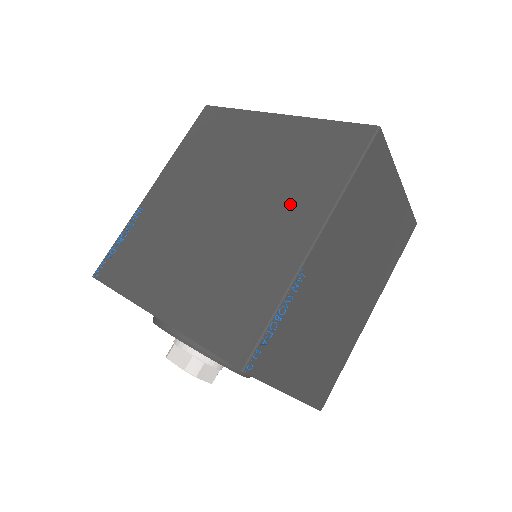
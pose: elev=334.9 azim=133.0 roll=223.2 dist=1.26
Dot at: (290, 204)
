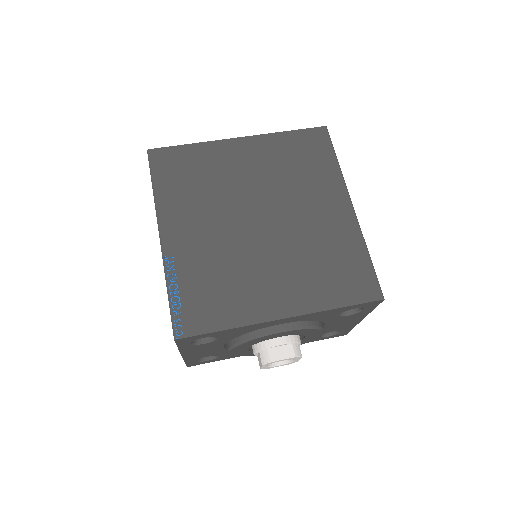
Dot at: (314, 192)
